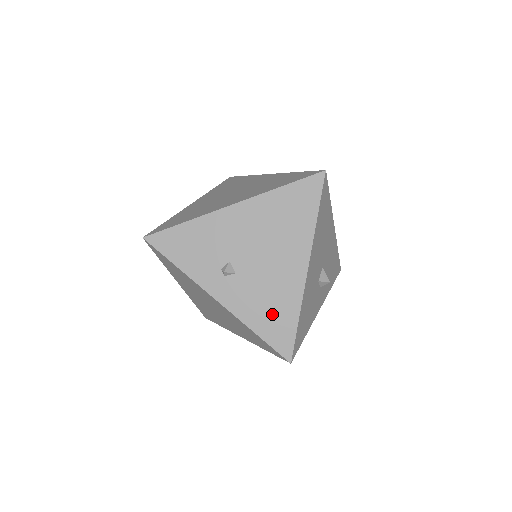
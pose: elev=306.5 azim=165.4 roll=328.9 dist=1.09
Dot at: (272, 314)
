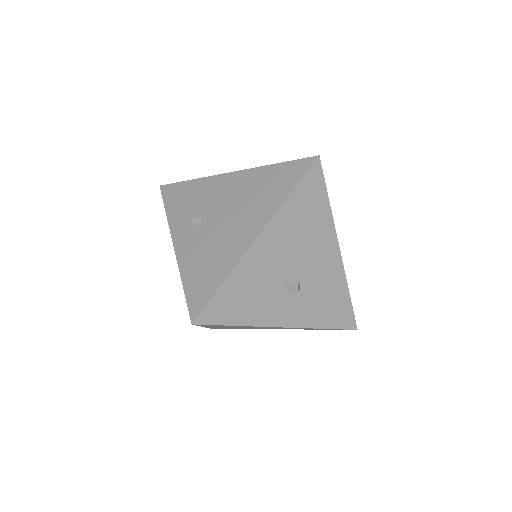
Dot at: (205, 270)
